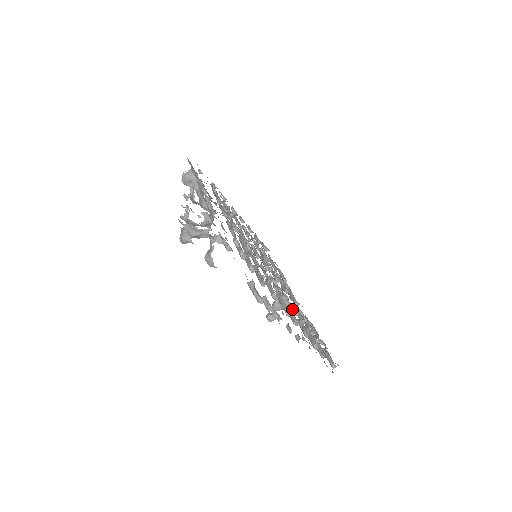
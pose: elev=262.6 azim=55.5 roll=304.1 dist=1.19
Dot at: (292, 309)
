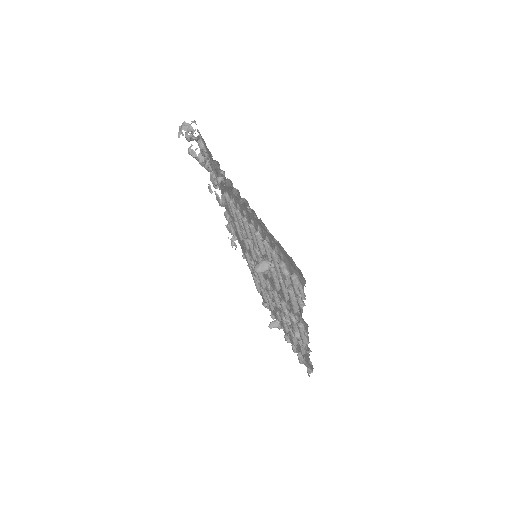
Dot at: (271, 267)
